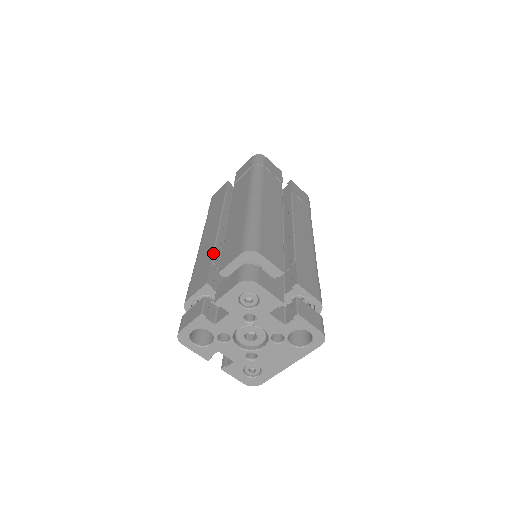
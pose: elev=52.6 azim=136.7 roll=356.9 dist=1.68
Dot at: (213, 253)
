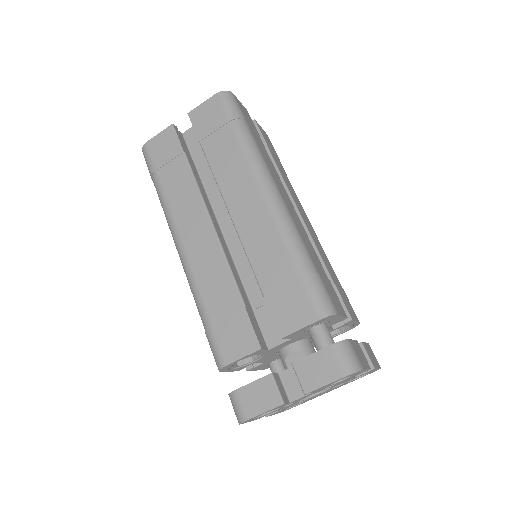
Dot at: (238, 289)
